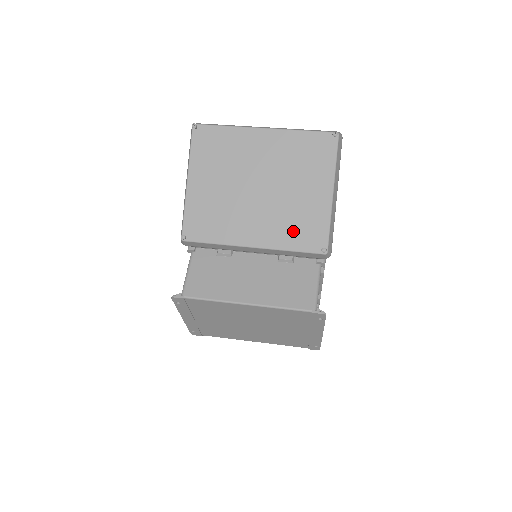
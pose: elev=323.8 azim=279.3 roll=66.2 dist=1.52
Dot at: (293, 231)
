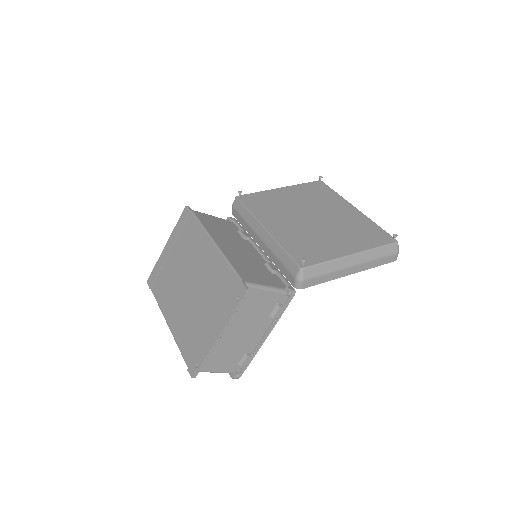
Dot at: (300, 244)
